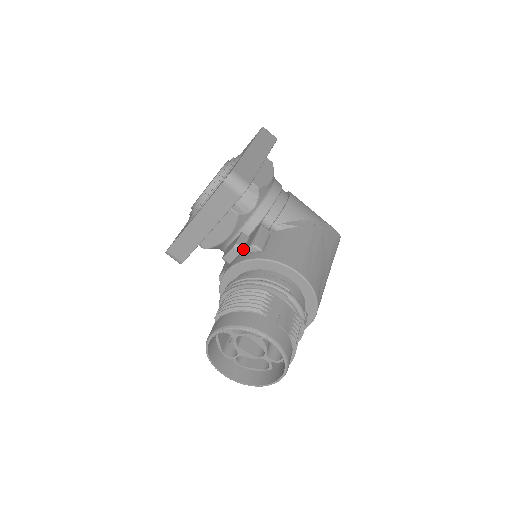
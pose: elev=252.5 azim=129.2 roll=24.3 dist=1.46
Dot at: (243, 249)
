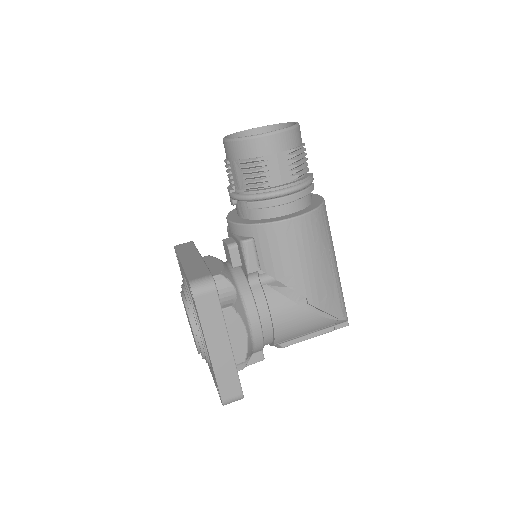
Dot at: occluded
